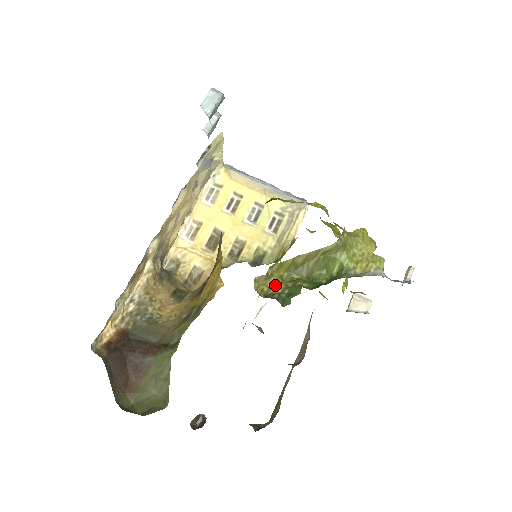
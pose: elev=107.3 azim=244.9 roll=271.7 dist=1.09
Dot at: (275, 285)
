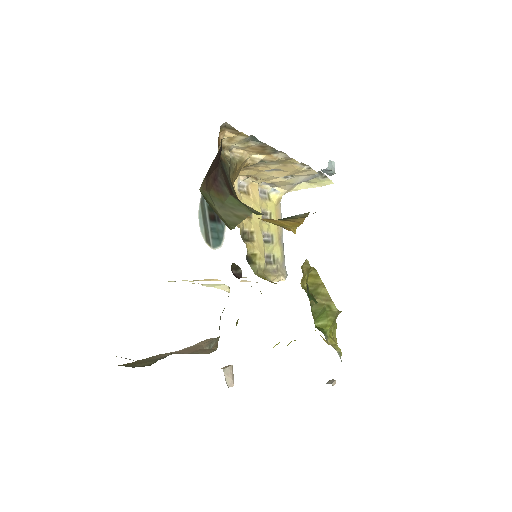
Dot at: (304, 280)
